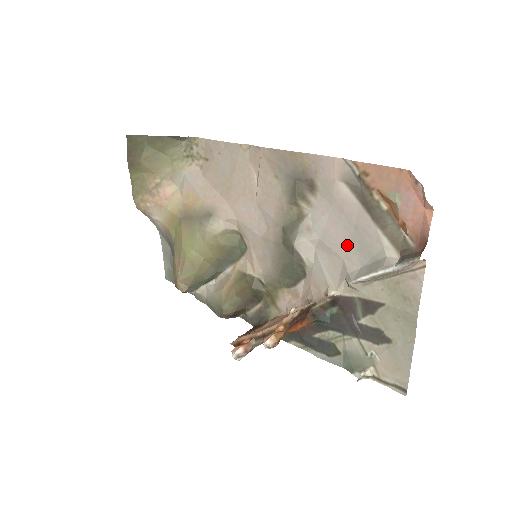
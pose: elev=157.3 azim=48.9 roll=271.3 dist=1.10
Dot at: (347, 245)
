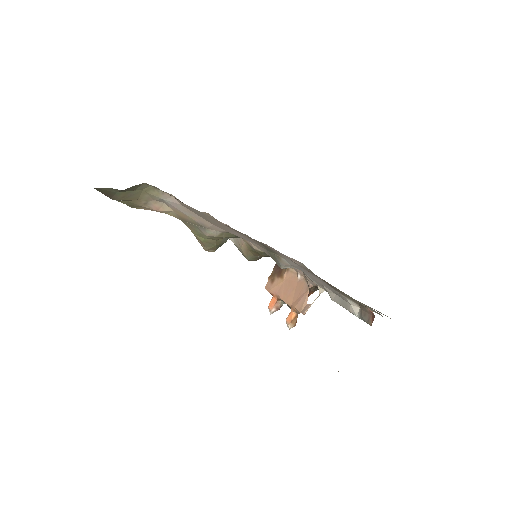
Dot at: (321, 282)
